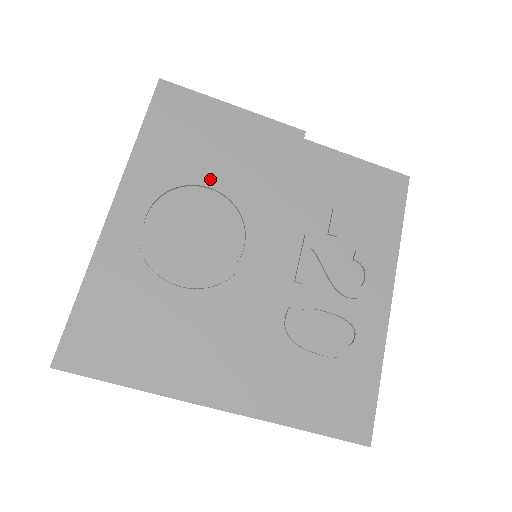
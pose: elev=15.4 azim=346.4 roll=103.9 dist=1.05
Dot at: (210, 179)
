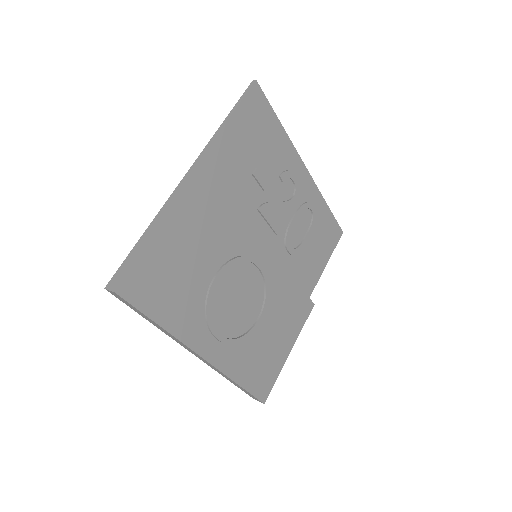
Dot at: (211, 275)
